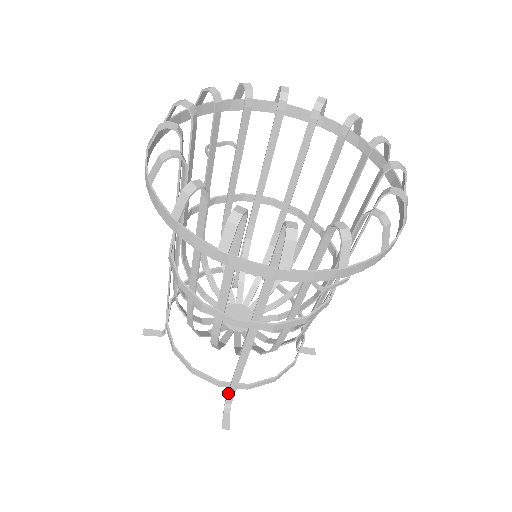
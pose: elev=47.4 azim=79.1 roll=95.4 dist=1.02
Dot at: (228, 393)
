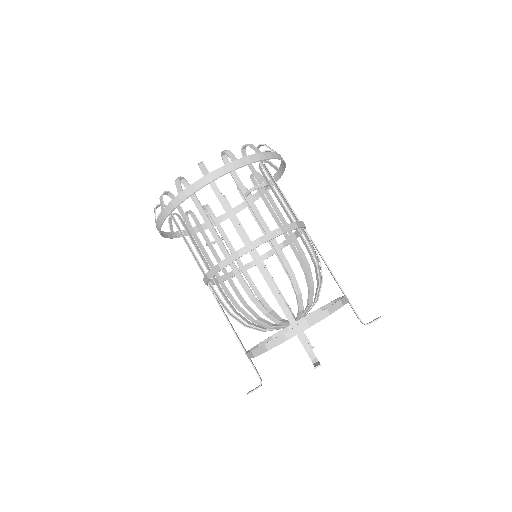
Dot at: (301, 342)
